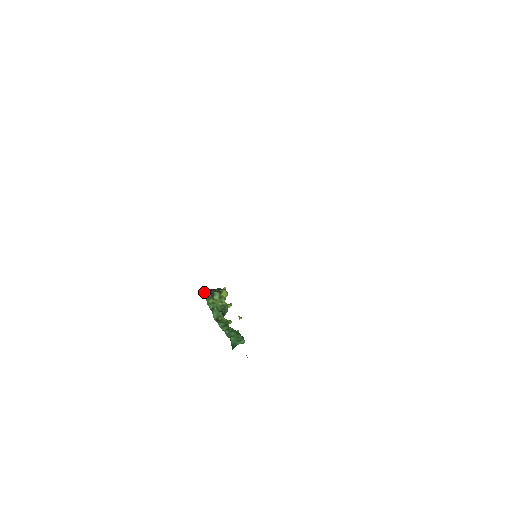
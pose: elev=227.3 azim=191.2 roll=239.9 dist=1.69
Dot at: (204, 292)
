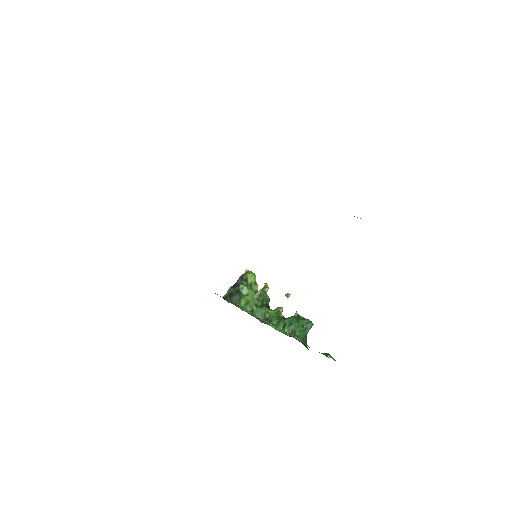
Dot at: (228, 297)
